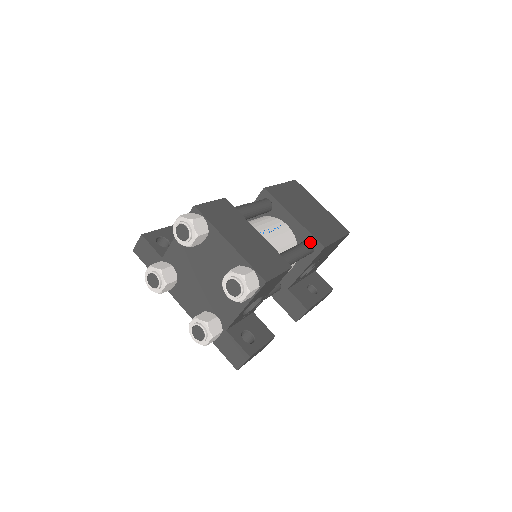
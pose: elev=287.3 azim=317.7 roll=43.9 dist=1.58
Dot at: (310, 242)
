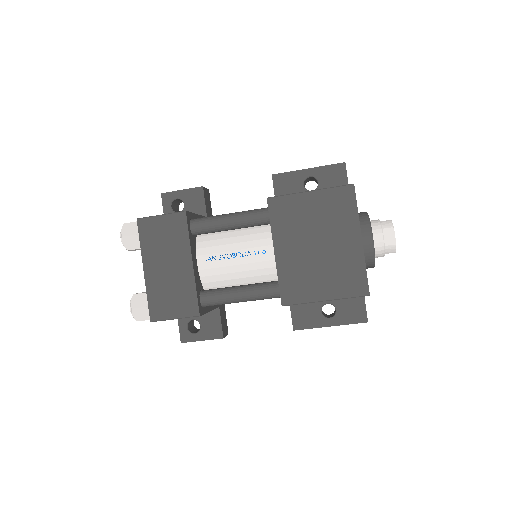
Dot at: (278, 288)
